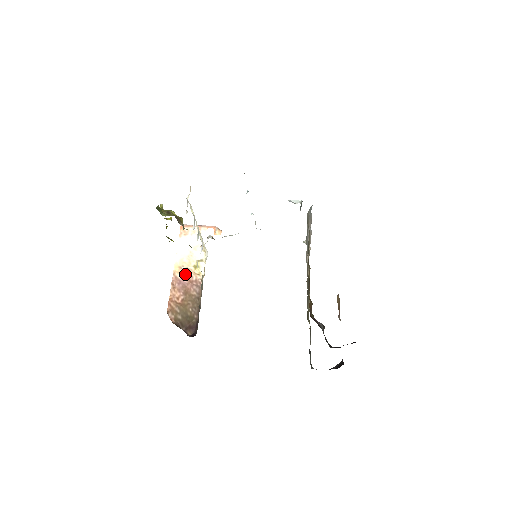
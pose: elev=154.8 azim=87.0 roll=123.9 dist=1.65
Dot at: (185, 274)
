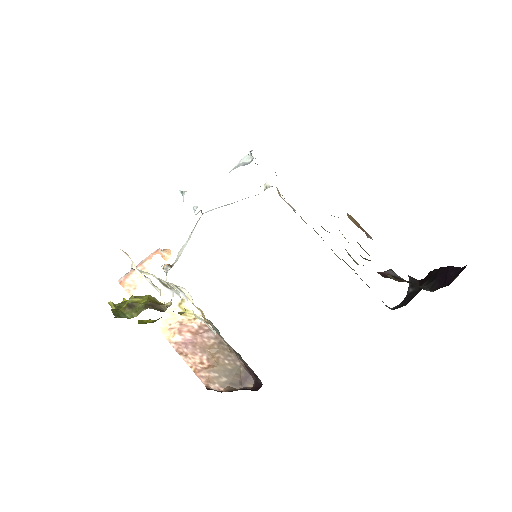
Dot at: (182, 331)
